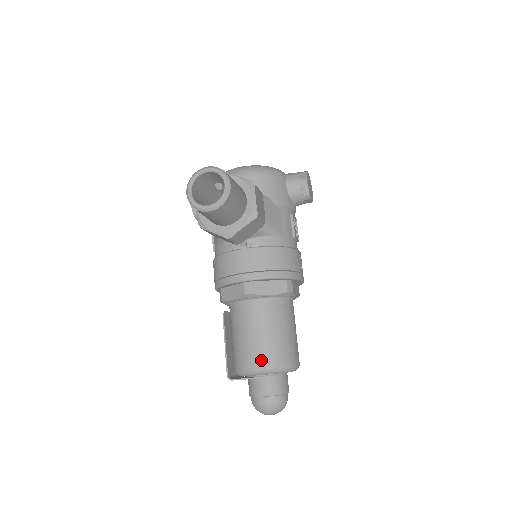
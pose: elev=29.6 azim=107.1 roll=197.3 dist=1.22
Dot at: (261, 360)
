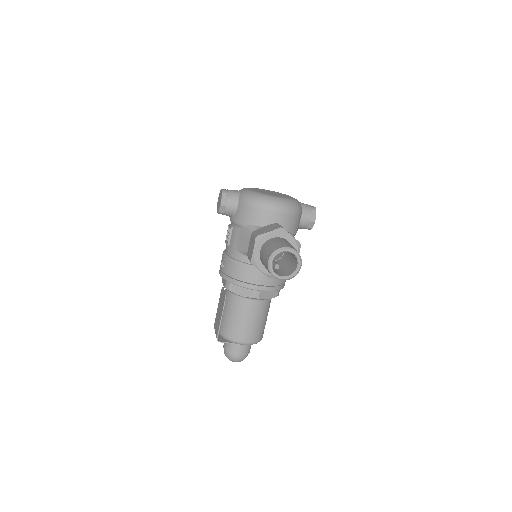
Dot at: (248, 338)
